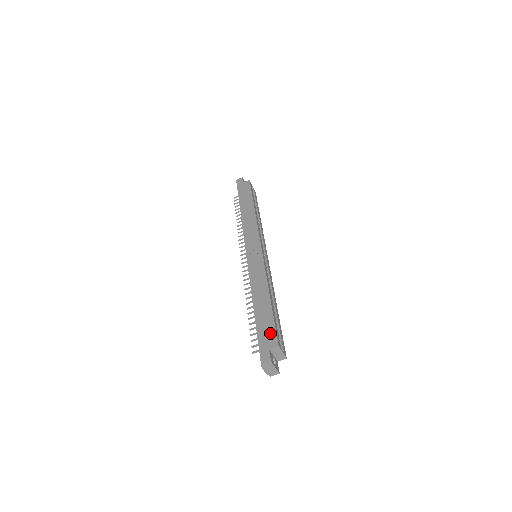
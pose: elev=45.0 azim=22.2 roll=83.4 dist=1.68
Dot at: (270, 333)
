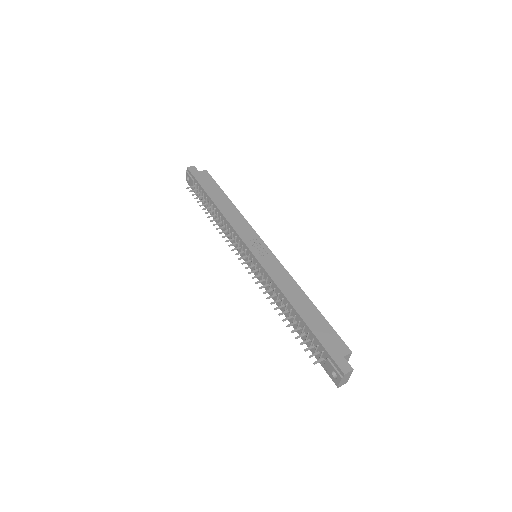
Dot at: (335, 339)
